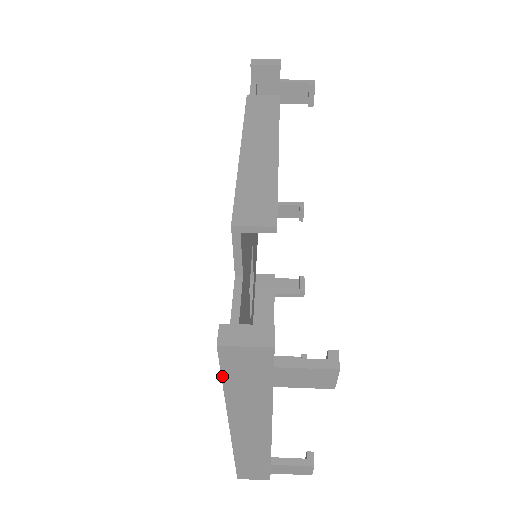
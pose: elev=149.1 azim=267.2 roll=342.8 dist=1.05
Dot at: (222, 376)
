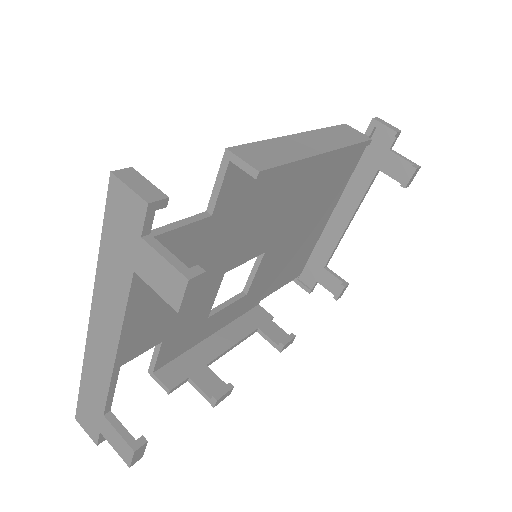
Dot at: (103, 225)
